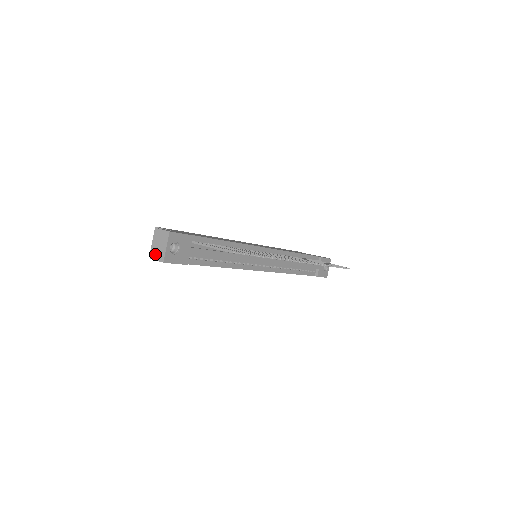
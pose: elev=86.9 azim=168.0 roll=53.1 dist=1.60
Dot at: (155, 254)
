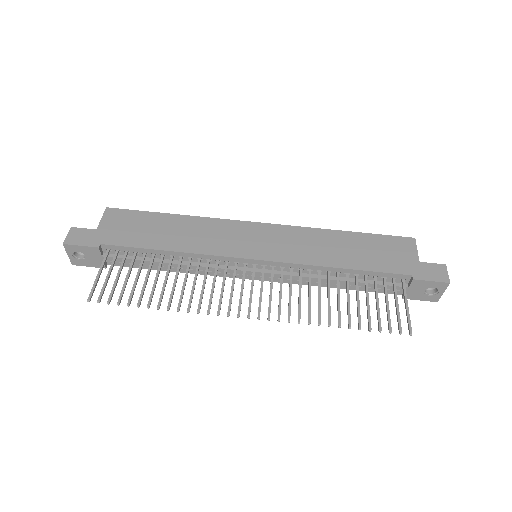
Dot at: occluded
